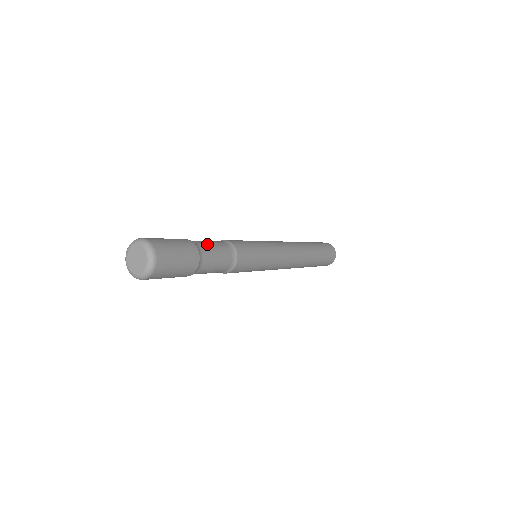
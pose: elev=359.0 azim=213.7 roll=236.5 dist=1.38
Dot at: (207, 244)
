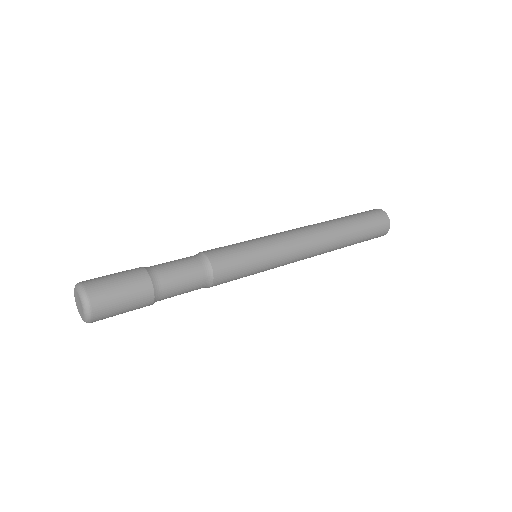
Dot at: (169, 268)
